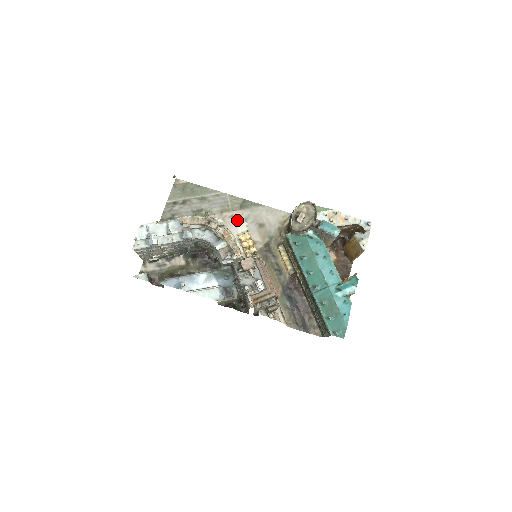
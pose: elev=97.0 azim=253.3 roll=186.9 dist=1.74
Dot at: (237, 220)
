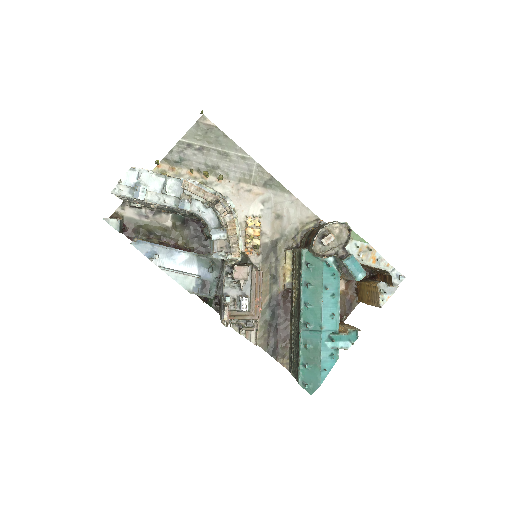
Dot at: (253, 198)
